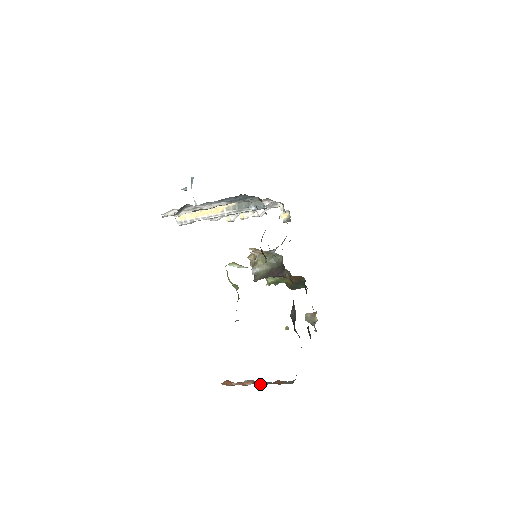
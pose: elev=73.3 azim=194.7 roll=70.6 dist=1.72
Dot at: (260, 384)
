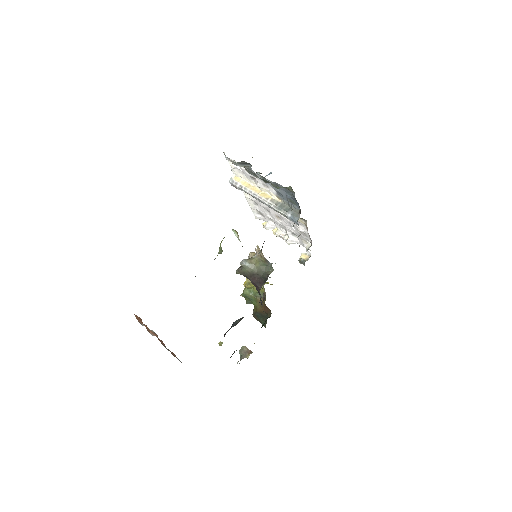
Dot at: occluded
